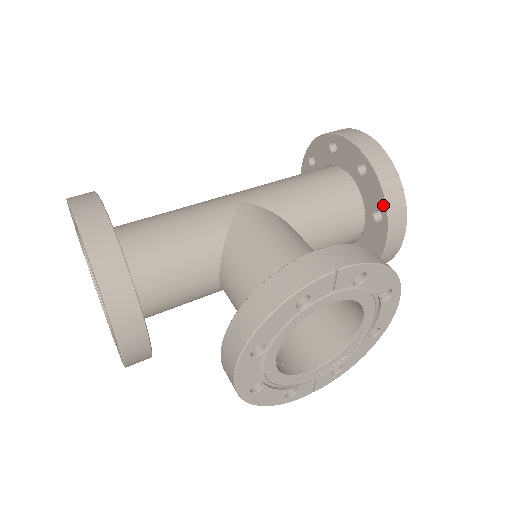
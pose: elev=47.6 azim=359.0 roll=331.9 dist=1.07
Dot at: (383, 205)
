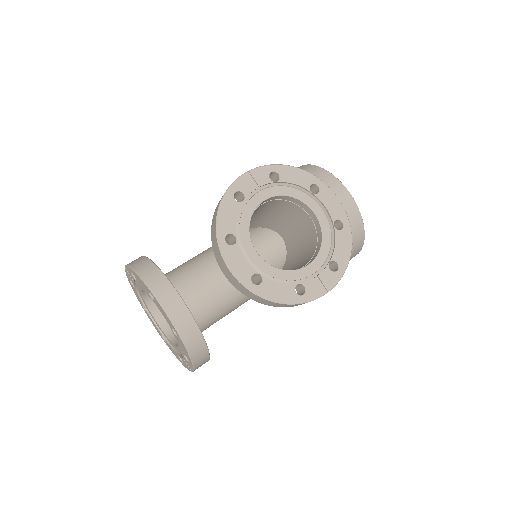
Dot at: occluded
